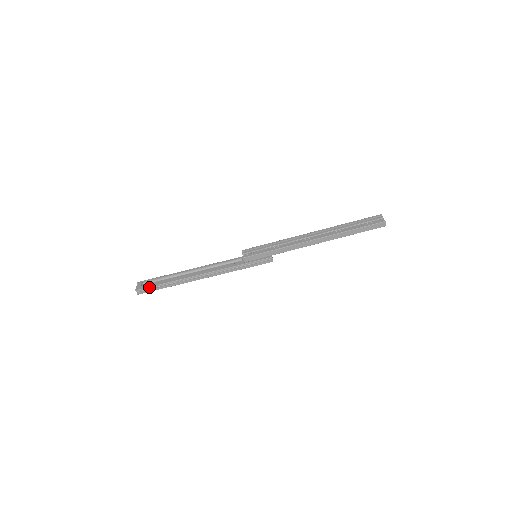
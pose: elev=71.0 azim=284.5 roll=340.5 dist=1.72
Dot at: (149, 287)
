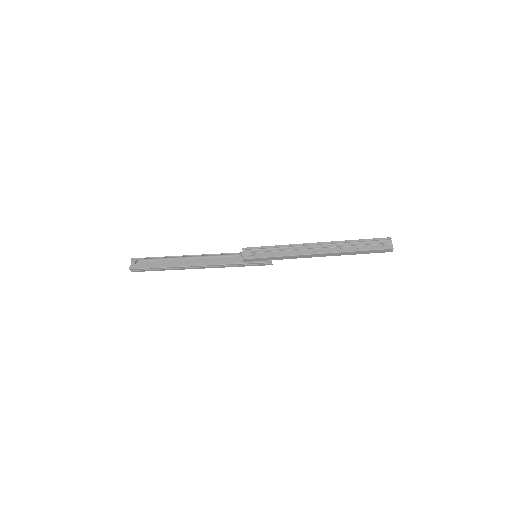
Dot at: (144, 268)
